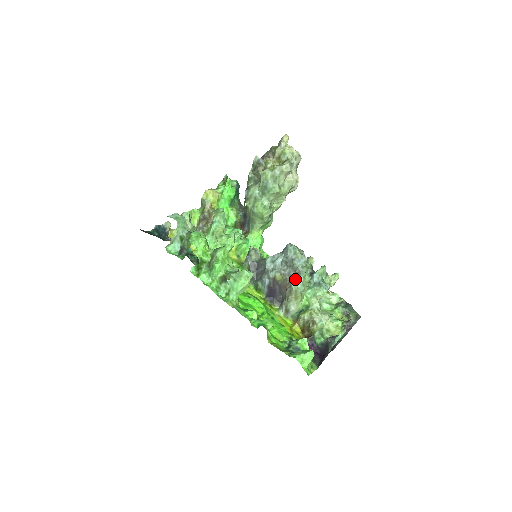
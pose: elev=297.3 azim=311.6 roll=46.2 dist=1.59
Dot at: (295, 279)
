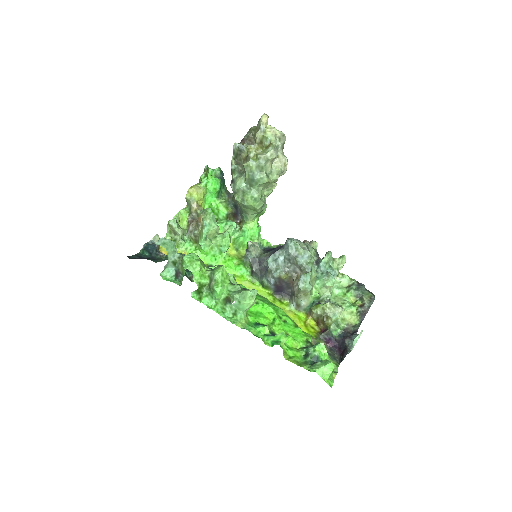
Dot at: (301, 280)
